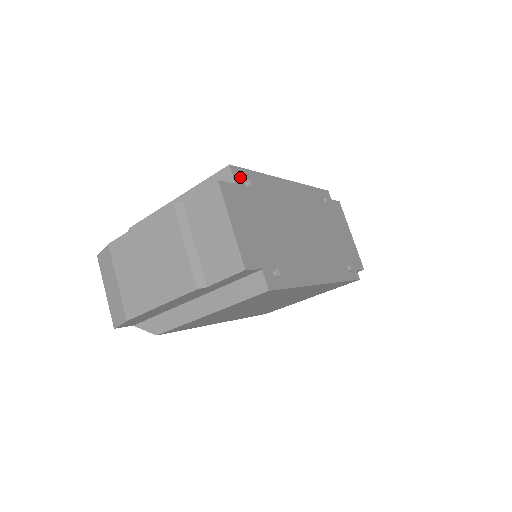
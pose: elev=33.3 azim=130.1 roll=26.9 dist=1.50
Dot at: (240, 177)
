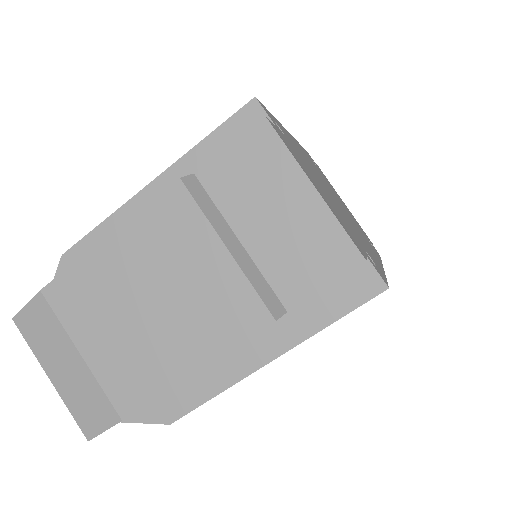
Dot at: (271, 118)
